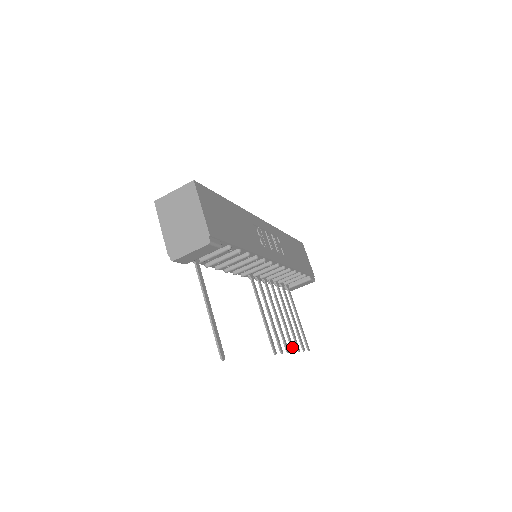
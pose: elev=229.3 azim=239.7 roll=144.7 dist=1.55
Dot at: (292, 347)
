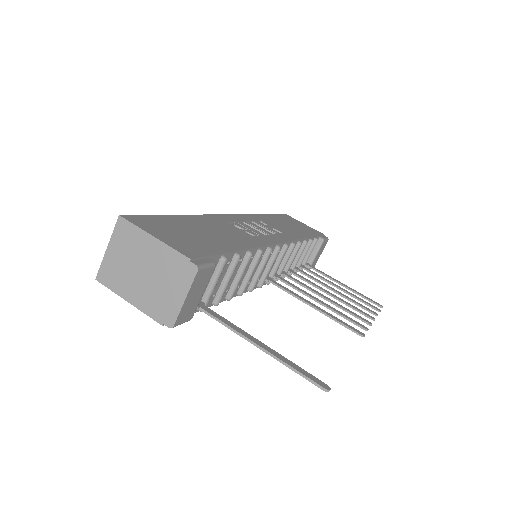
Dot at: (369, 316)
